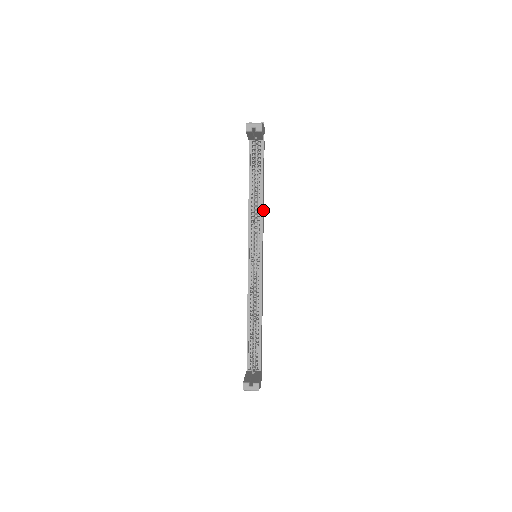
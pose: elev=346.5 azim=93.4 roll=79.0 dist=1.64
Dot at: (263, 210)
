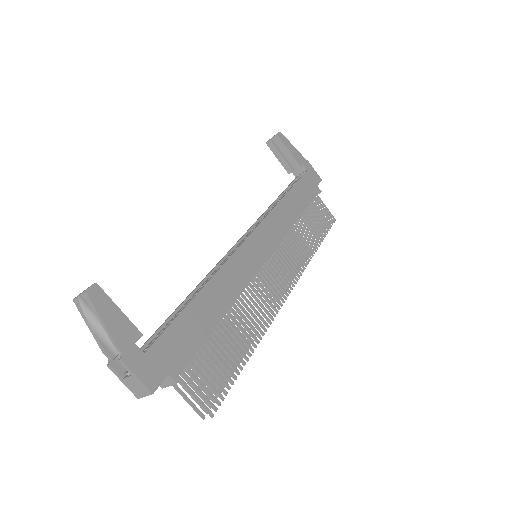
Dot at: (287, 221)
